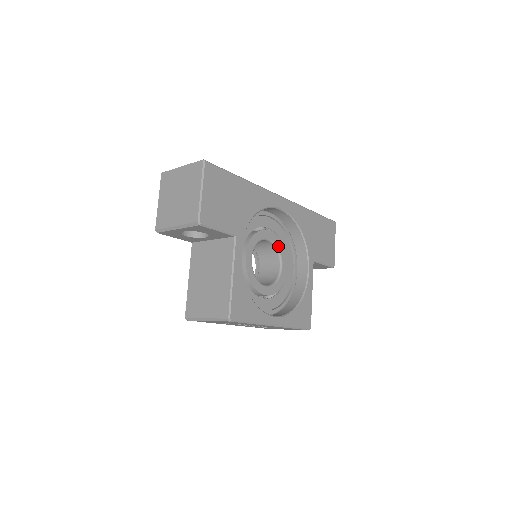
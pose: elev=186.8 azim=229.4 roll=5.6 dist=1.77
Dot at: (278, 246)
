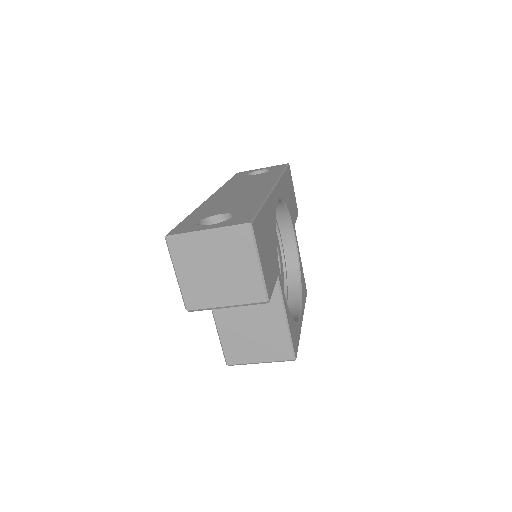
Dot at: occluded
